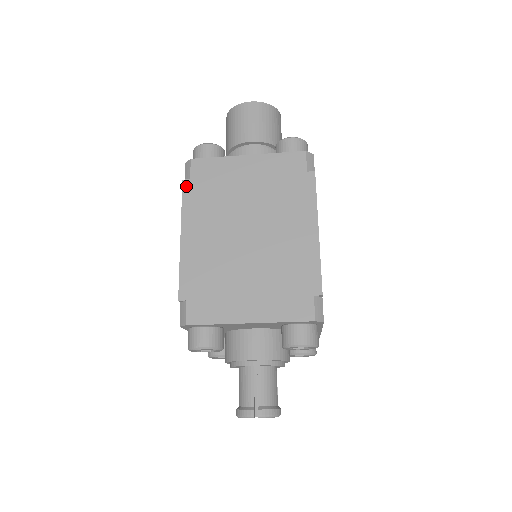
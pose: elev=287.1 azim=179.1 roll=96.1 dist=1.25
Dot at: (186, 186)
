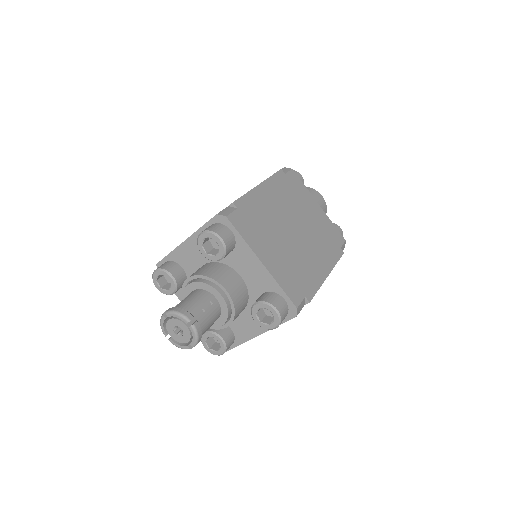
Dot at: (281, 173)
